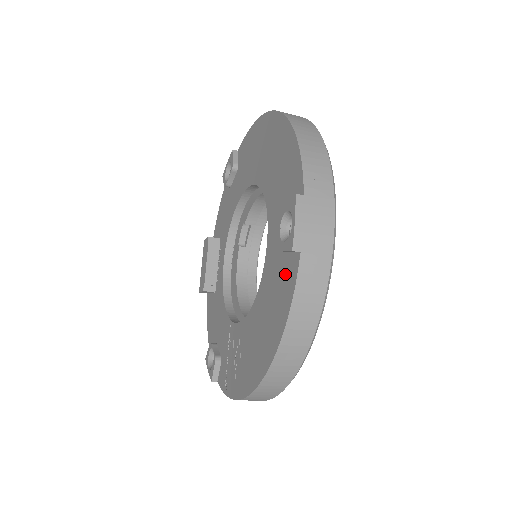
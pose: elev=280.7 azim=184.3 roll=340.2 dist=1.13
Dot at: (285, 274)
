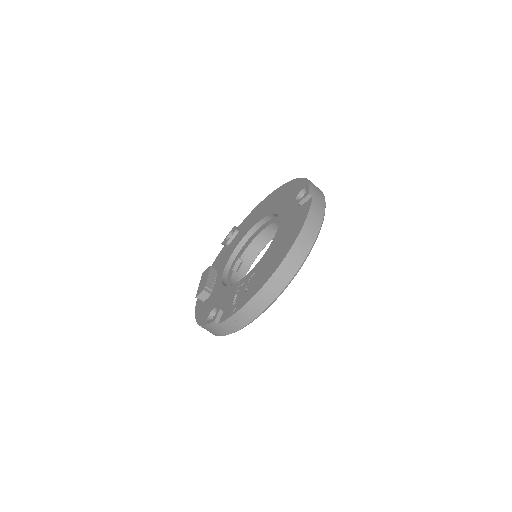
Dot at: (300, 212)
